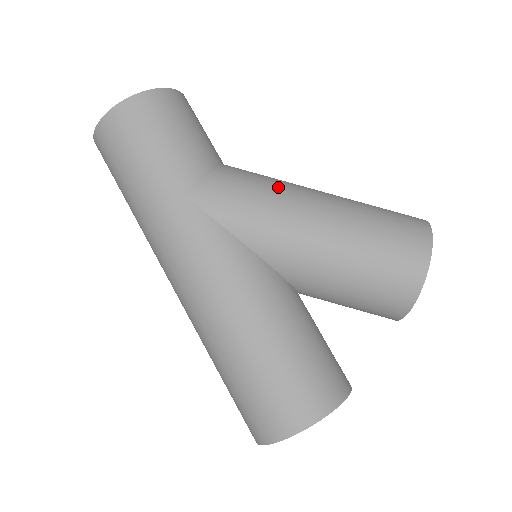
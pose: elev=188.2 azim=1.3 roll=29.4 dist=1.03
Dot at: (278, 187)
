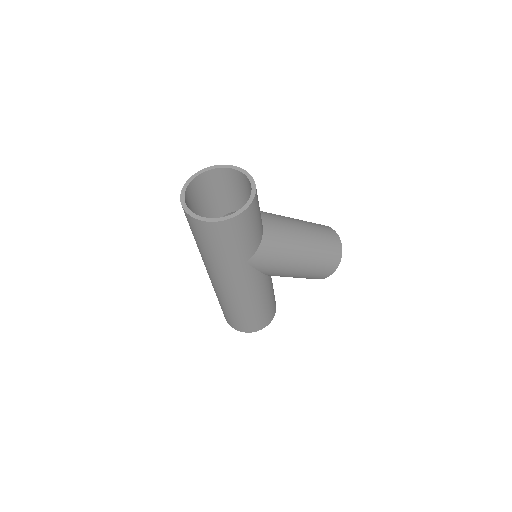
Dot at: (290, 245)
